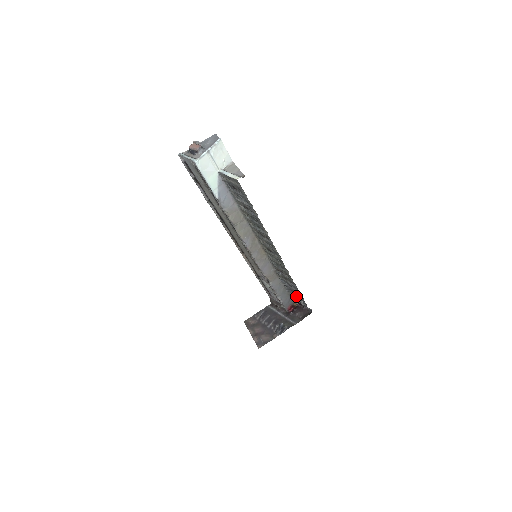
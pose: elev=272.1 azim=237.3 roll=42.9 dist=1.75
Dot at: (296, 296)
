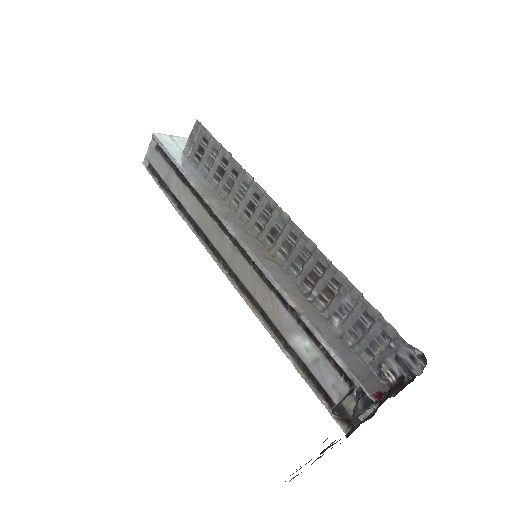
Dot at: (370, 338)
